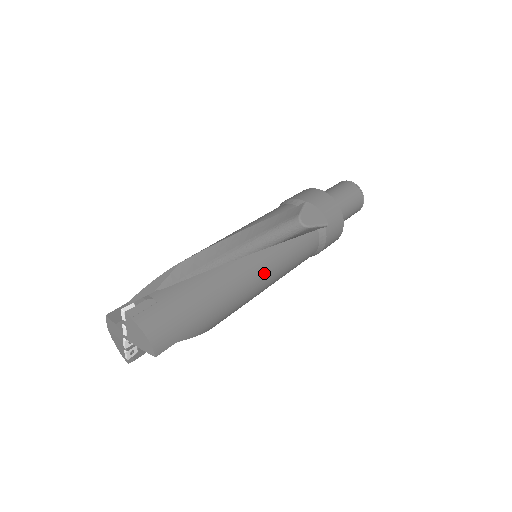
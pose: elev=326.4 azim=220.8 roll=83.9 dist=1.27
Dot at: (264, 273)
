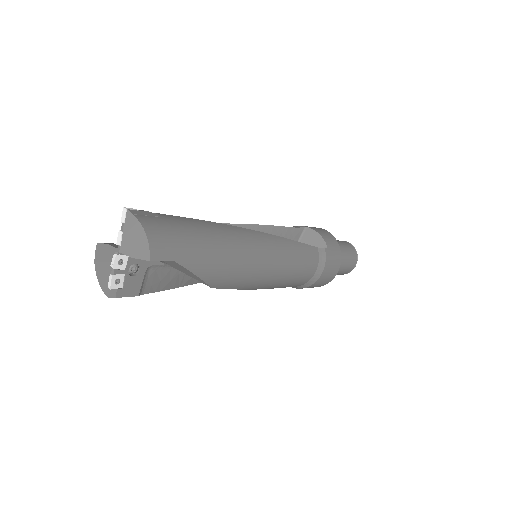
Dot at: (267, 253)
